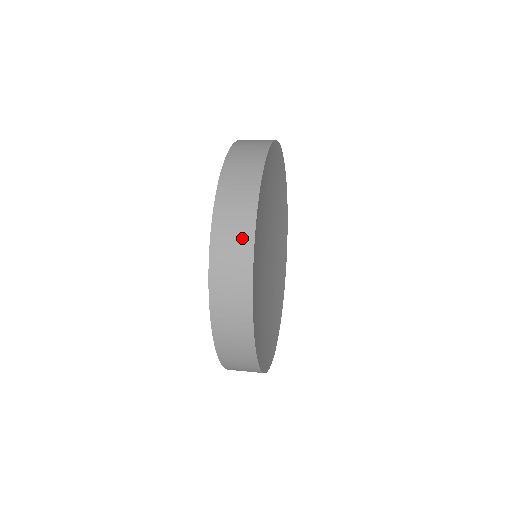
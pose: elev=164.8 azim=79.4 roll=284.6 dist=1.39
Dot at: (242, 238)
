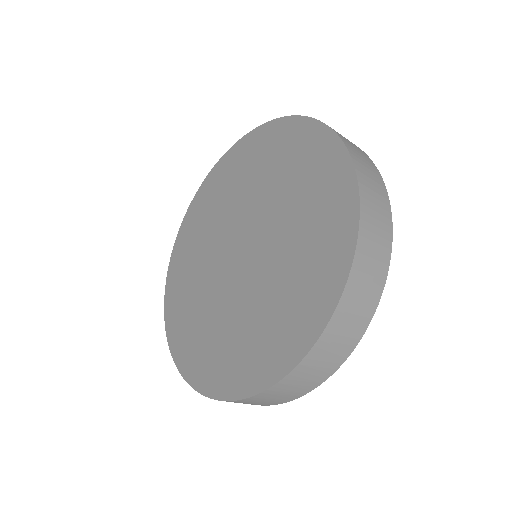
Dot at: (376, 283)
